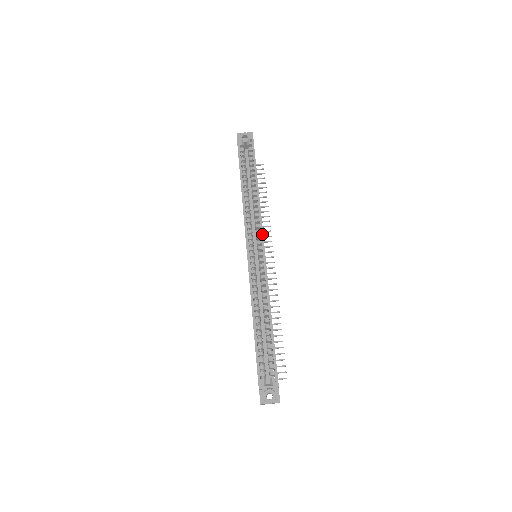
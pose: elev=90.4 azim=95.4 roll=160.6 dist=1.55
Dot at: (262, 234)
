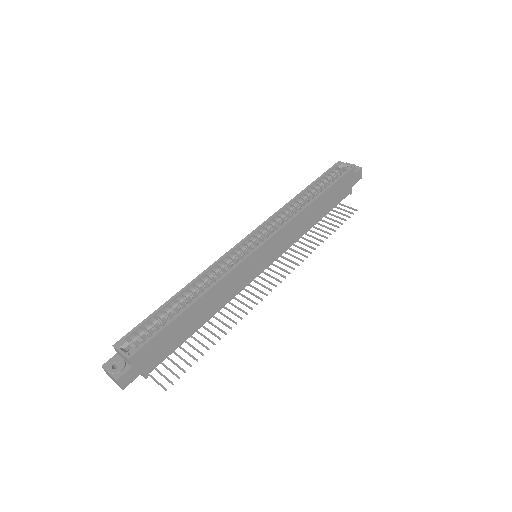
Dot at: (274, 233)
